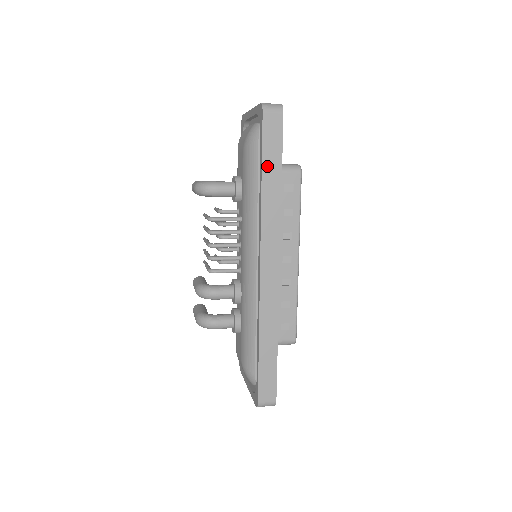
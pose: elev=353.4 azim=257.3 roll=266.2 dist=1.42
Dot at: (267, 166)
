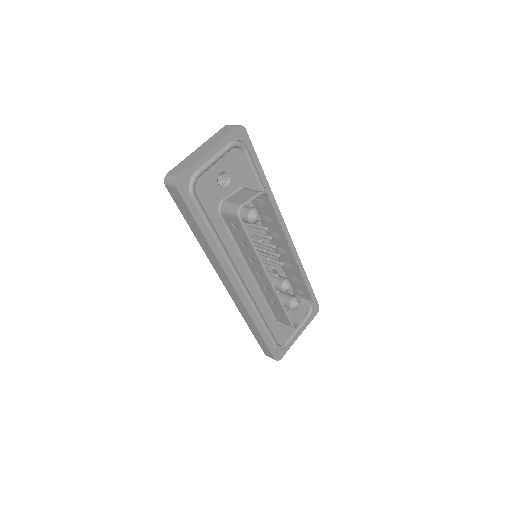
Dot at: (190, 224)
